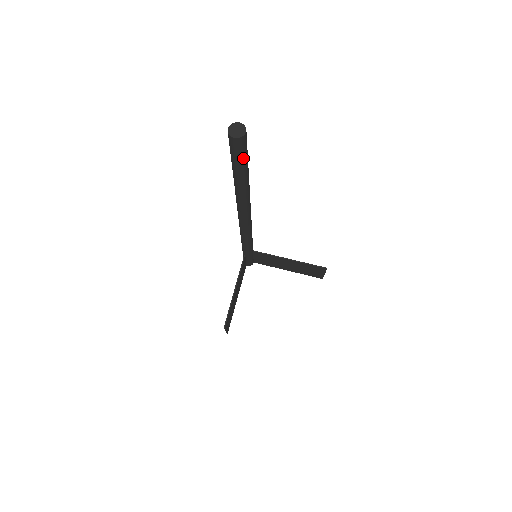
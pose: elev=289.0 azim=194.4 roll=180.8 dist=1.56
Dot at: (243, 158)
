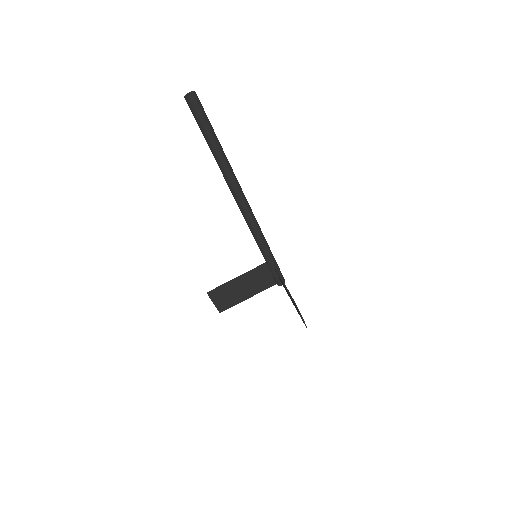
Dot at: (199, 121)
